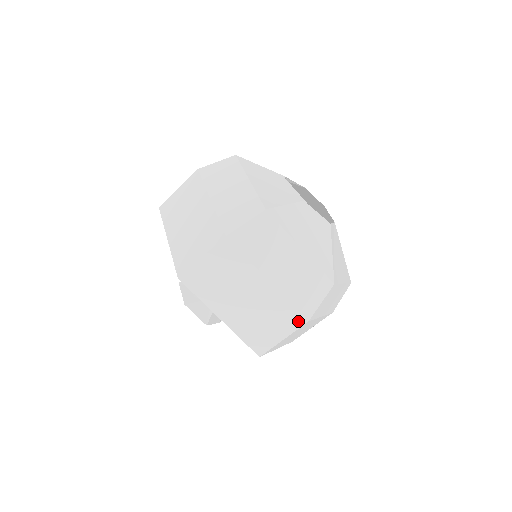
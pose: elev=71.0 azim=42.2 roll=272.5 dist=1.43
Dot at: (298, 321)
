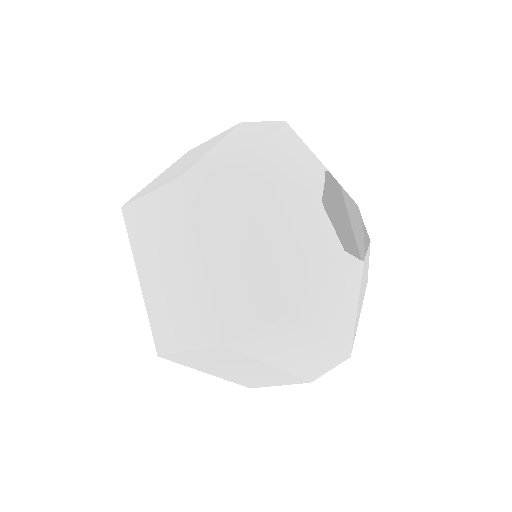
Dot at: (212, 336)
